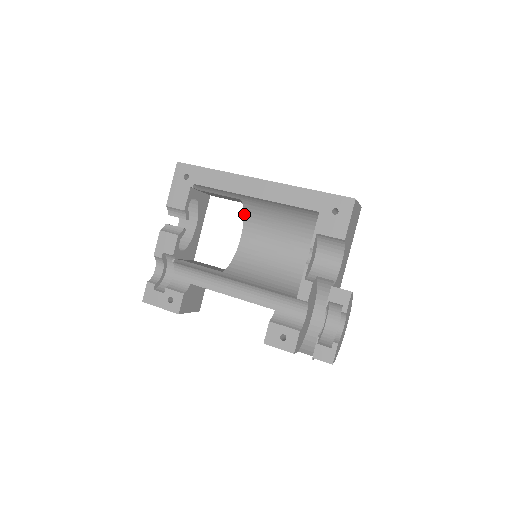
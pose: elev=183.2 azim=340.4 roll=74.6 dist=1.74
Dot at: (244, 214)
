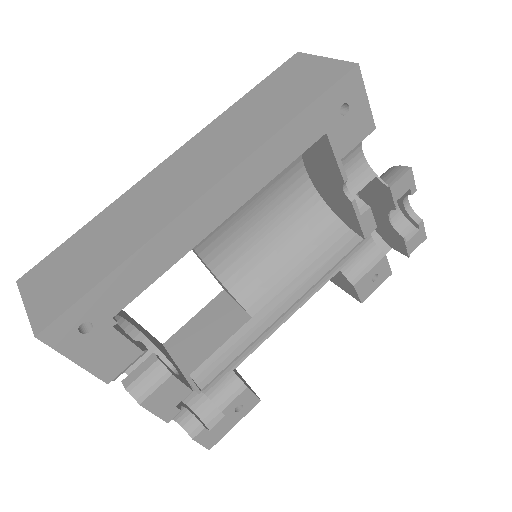
Dot at: occluded
